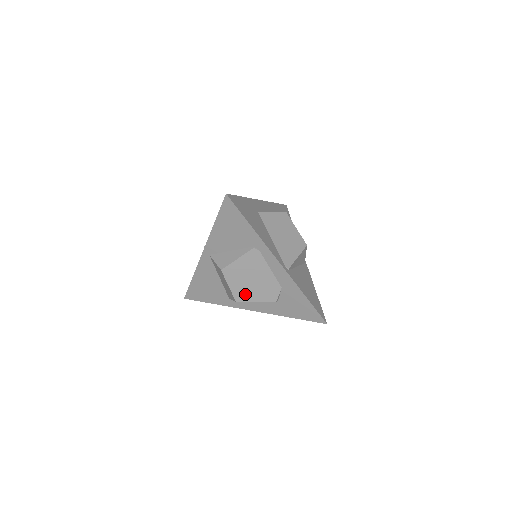
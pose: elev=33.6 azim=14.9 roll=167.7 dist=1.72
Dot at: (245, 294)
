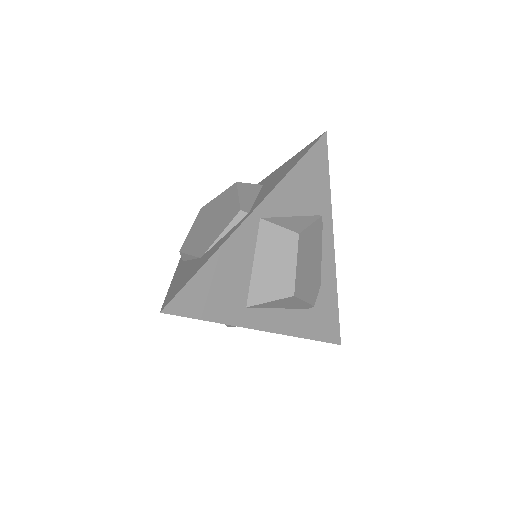
Dot at: (302, 284)
